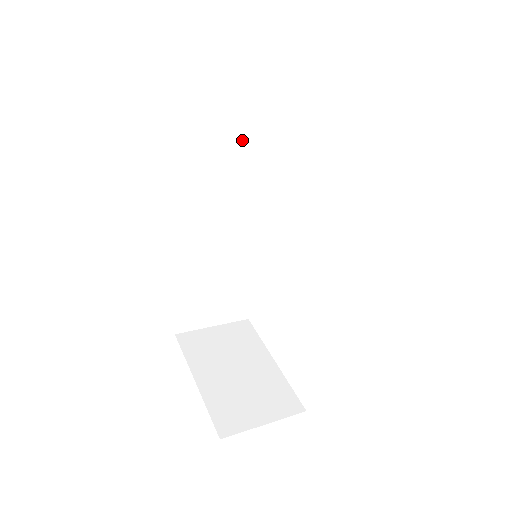
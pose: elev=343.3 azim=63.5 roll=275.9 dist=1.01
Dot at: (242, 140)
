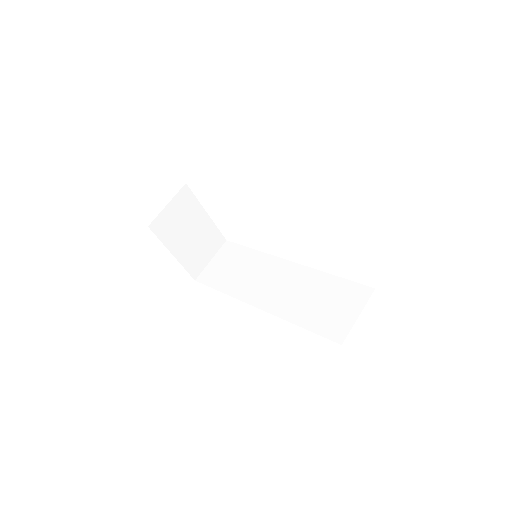
Dot at: occluded
